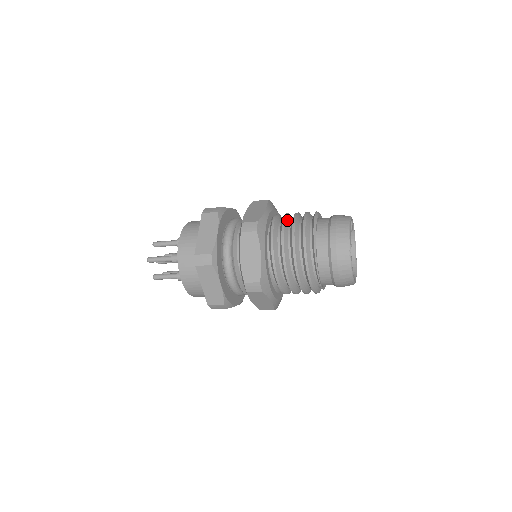
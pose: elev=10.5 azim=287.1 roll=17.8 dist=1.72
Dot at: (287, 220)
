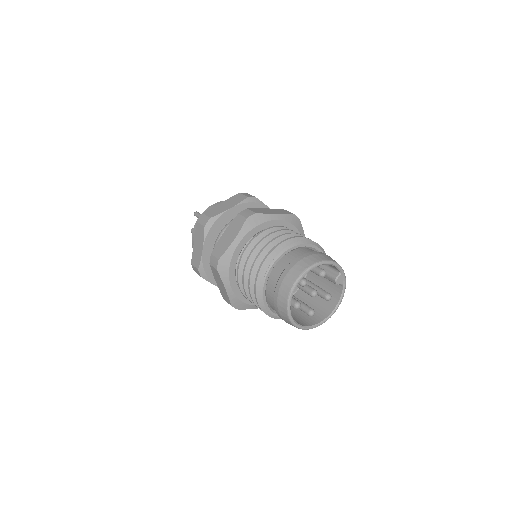
Dot at: occluded
